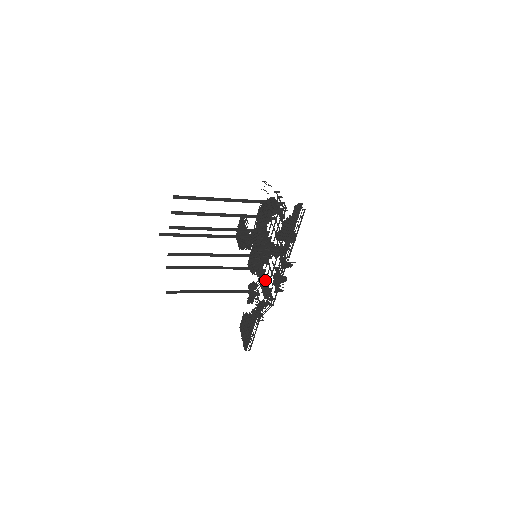
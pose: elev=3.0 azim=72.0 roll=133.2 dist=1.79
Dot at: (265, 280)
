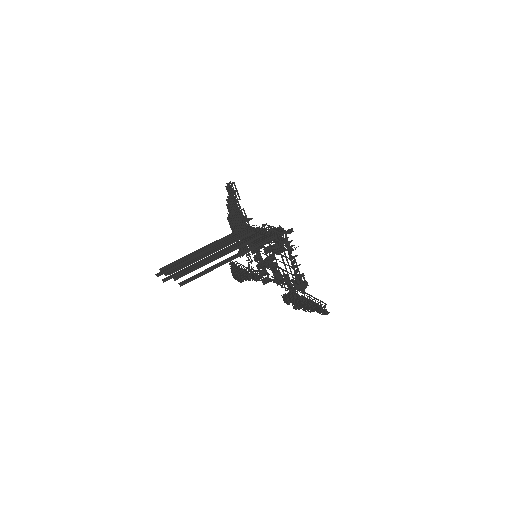
Dot at: occluded
